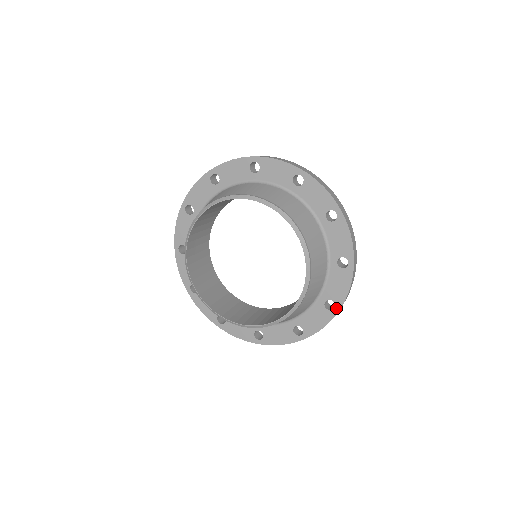
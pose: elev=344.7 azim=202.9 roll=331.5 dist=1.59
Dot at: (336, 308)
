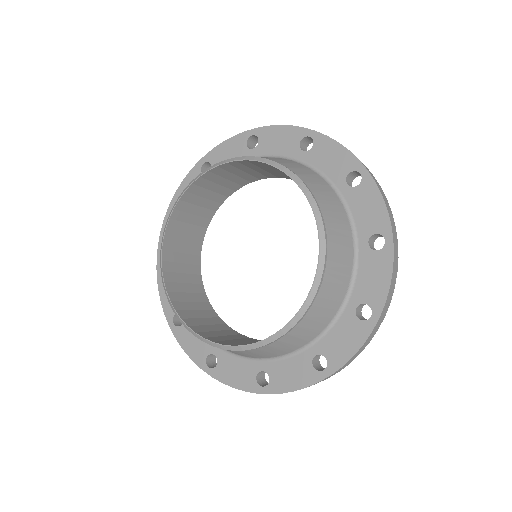
Dot at: (387, 239)
